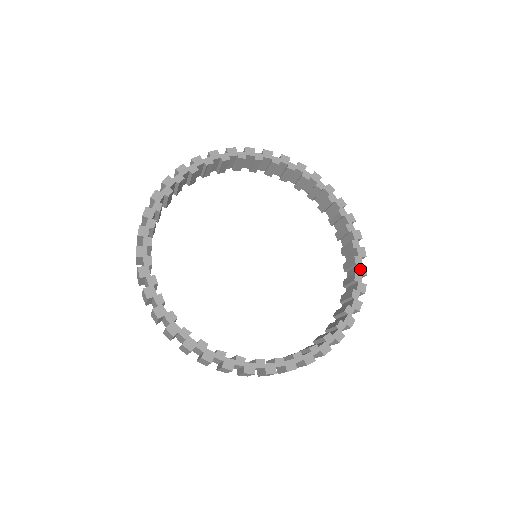
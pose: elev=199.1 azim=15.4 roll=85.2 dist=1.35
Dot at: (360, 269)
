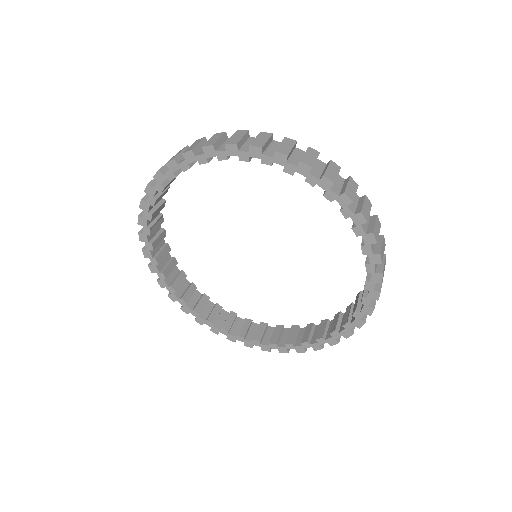
Dot at: (365, 240)
